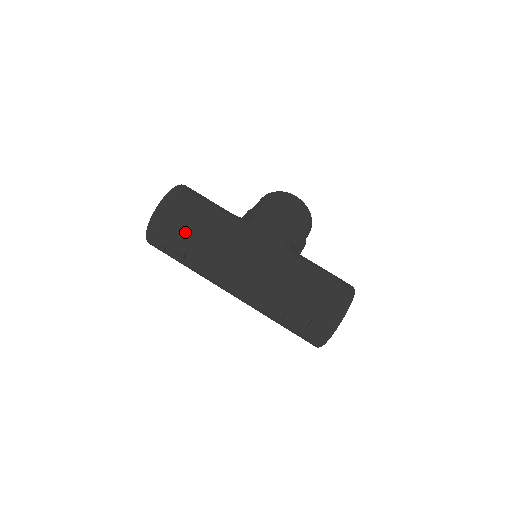
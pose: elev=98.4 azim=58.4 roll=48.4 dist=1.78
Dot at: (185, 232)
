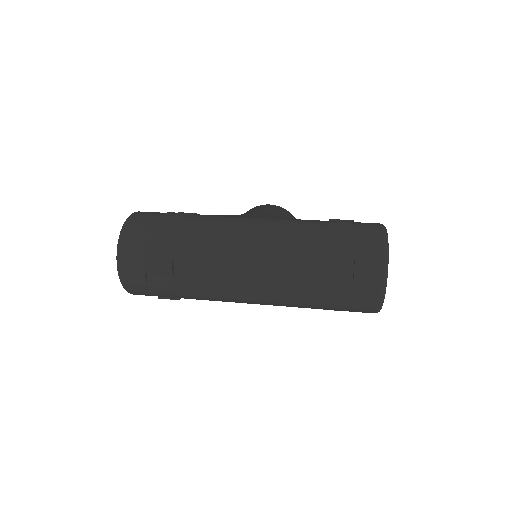
Dot at: (163, 239)
